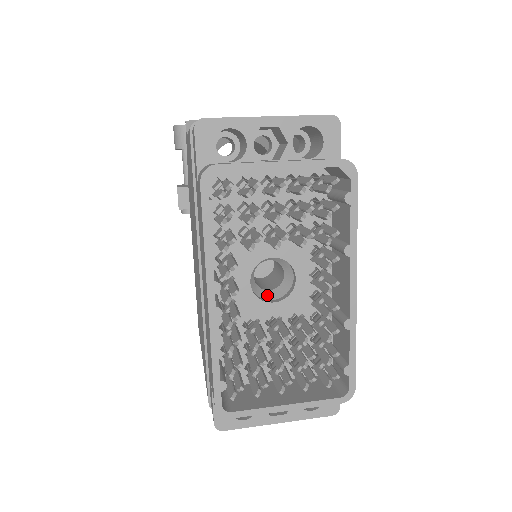
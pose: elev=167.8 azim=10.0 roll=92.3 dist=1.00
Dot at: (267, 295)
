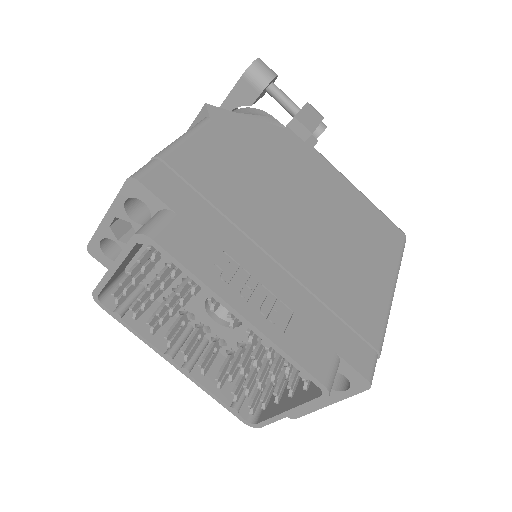
Dot at: occluded
